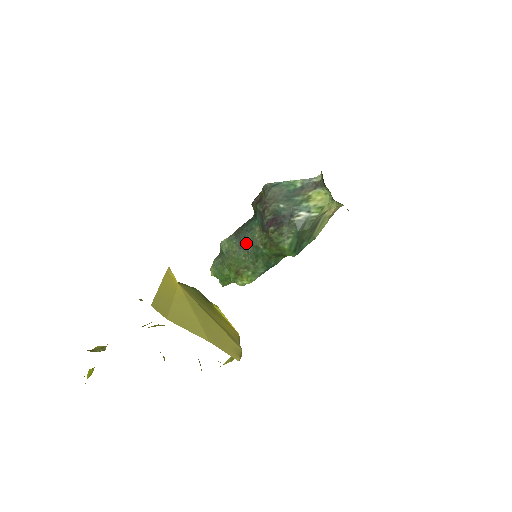
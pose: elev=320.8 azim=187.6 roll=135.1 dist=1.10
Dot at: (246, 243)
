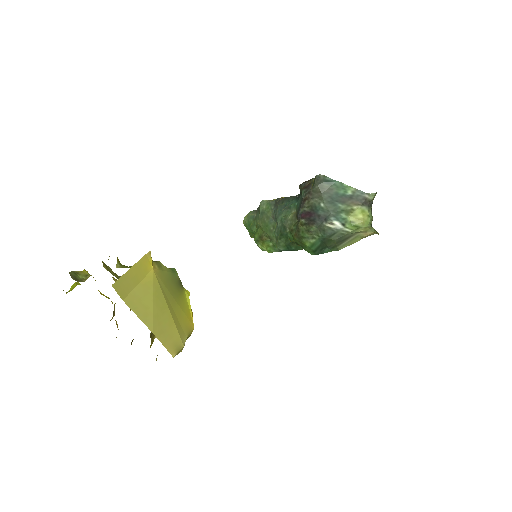
Dot at: (279, 217)
